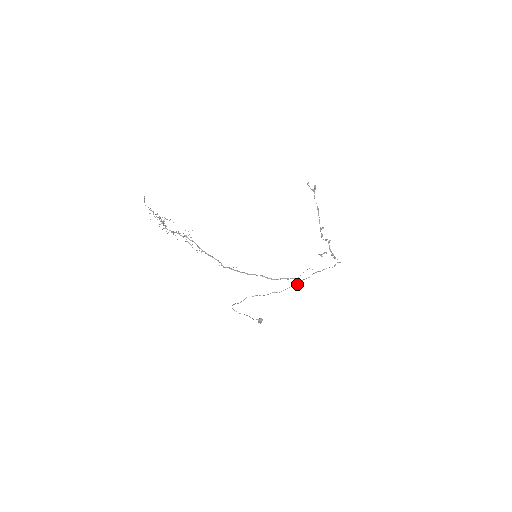
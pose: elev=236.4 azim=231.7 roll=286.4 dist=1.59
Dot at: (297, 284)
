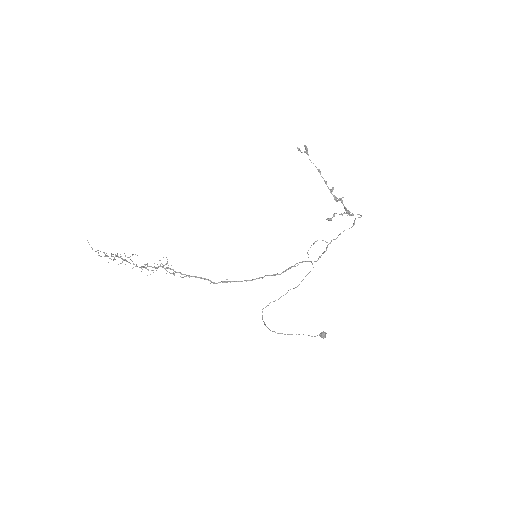
Dot at: (313, 267)
